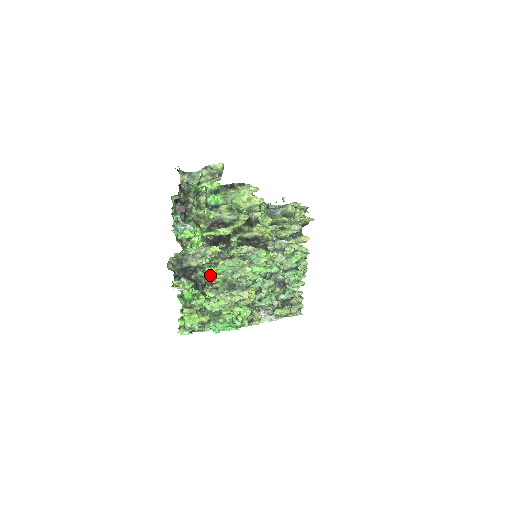
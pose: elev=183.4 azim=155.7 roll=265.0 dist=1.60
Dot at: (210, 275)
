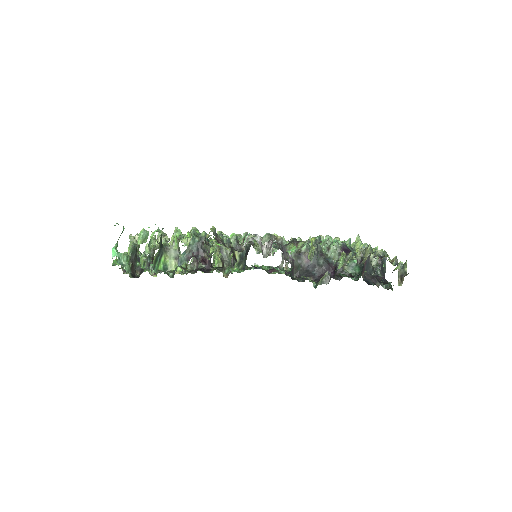
Dot at: occluded
